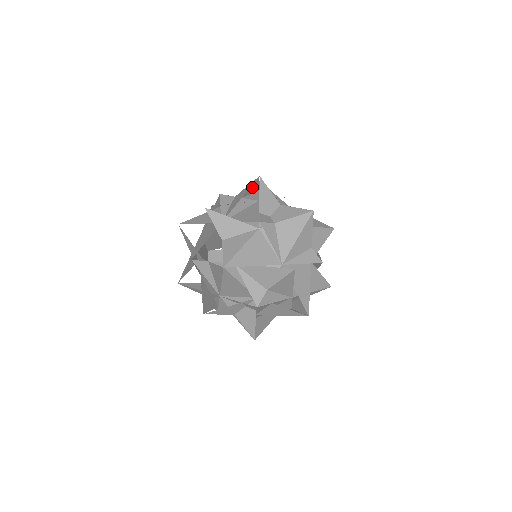
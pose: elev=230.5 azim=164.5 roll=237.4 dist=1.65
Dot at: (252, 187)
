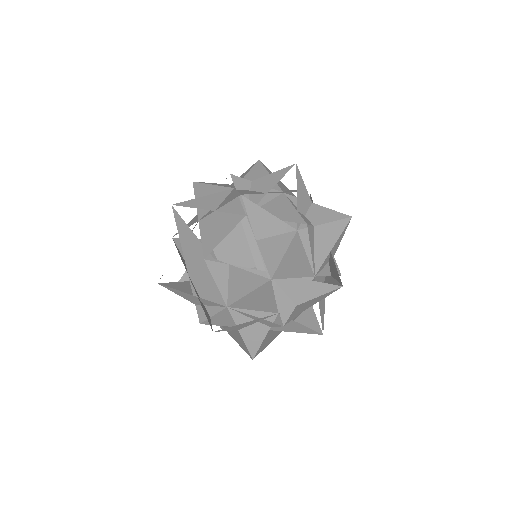
Dot at: occluded
